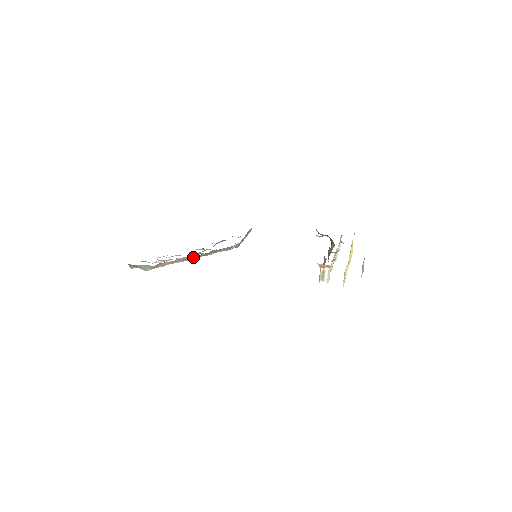
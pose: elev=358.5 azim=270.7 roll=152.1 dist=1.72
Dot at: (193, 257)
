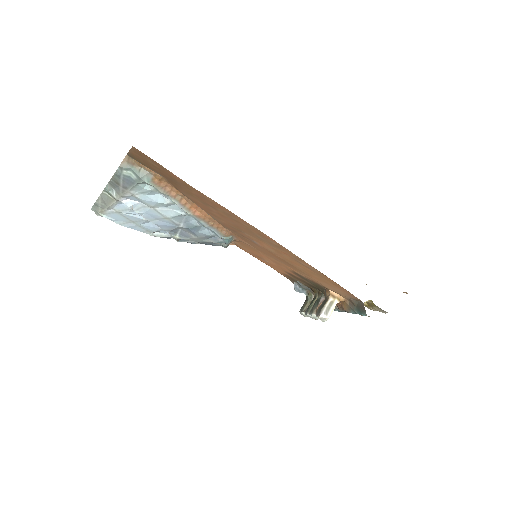
Dot at: (193, 211)
